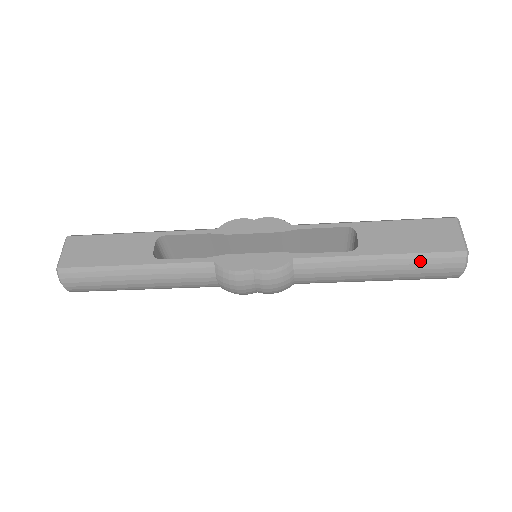
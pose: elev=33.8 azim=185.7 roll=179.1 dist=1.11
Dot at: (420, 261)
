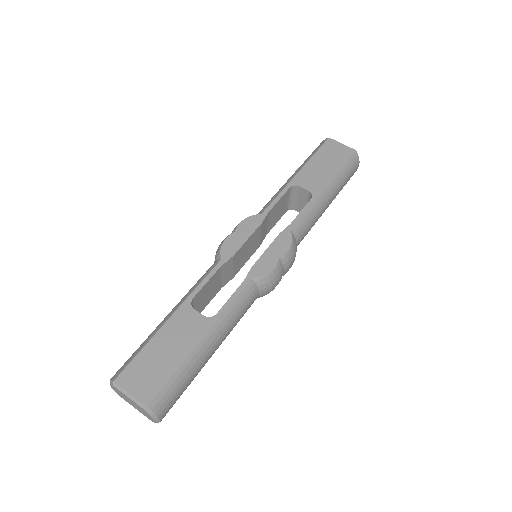
Dot at: (343, 174)
